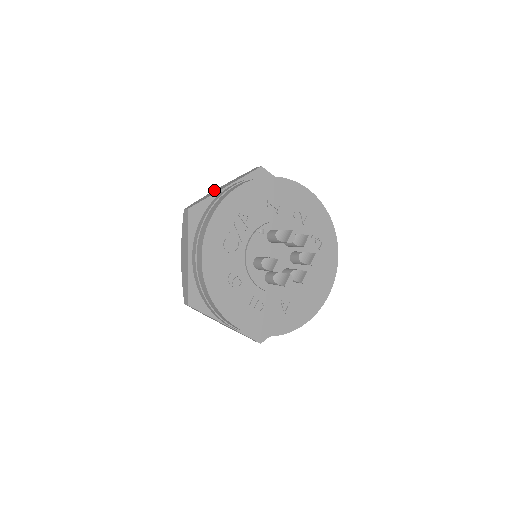
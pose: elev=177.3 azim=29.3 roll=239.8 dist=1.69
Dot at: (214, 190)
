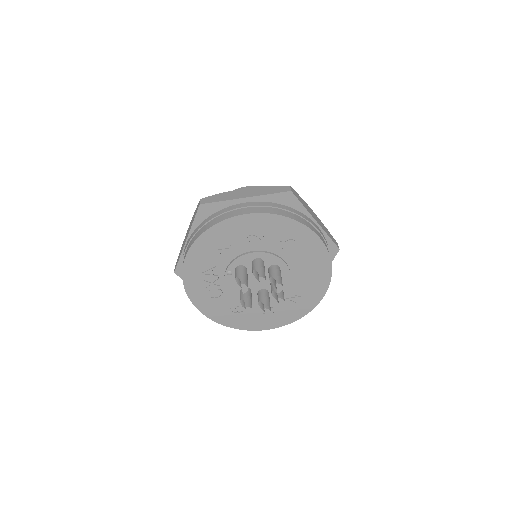
Dot at: (186, 234)
